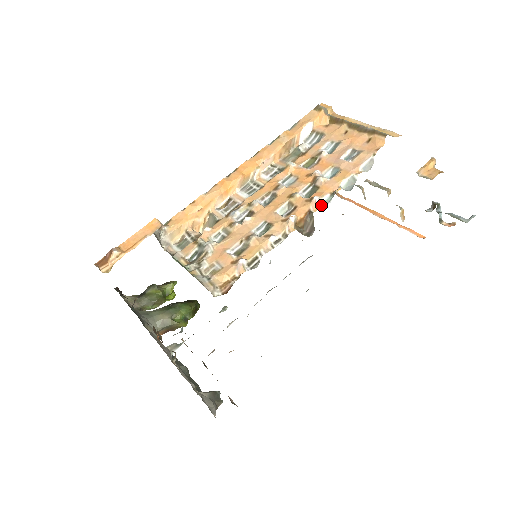
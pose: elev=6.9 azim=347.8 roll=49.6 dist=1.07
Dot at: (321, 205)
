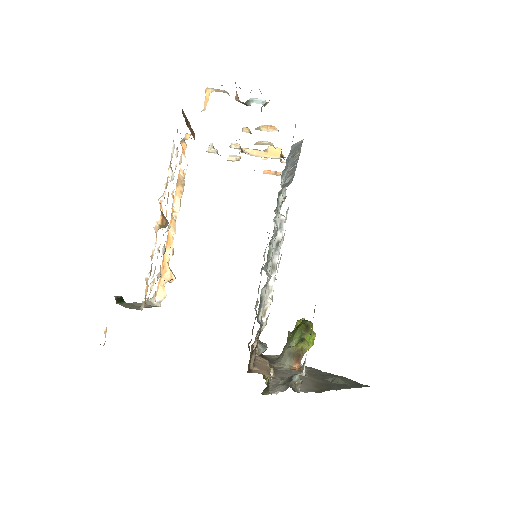
Dot at: (164, 200)
